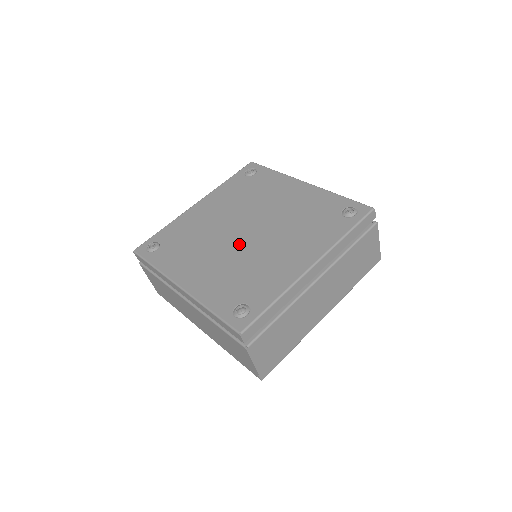
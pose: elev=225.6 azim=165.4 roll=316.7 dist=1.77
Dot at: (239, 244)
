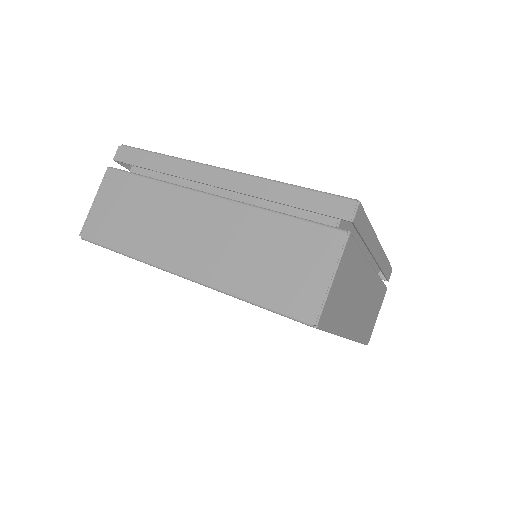
Dot at: occluded
